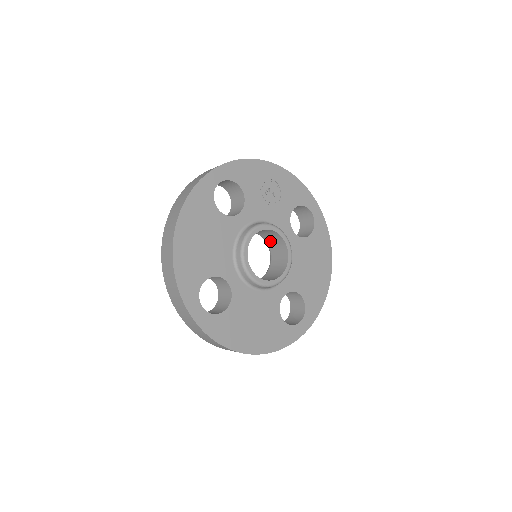
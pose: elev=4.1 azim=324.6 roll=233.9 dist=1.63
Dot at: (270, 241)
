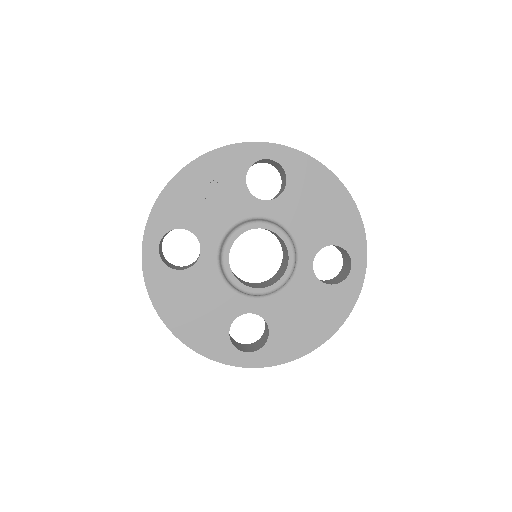
Dot at: occluded
